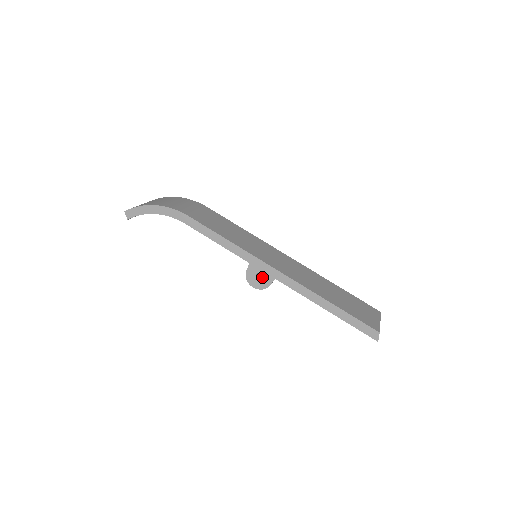
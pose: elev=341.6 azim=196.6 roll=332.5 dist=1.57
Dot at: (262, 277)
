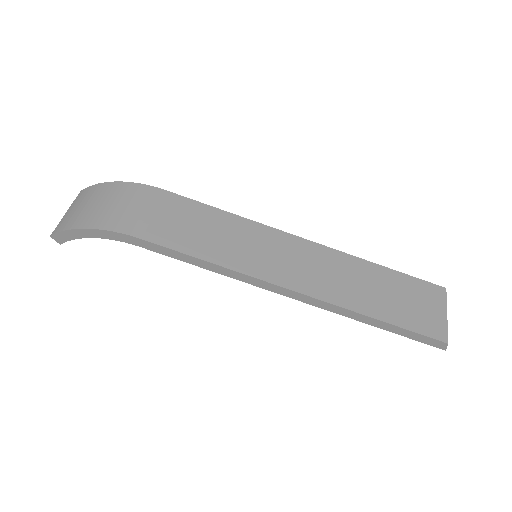
Dot at: occluded
